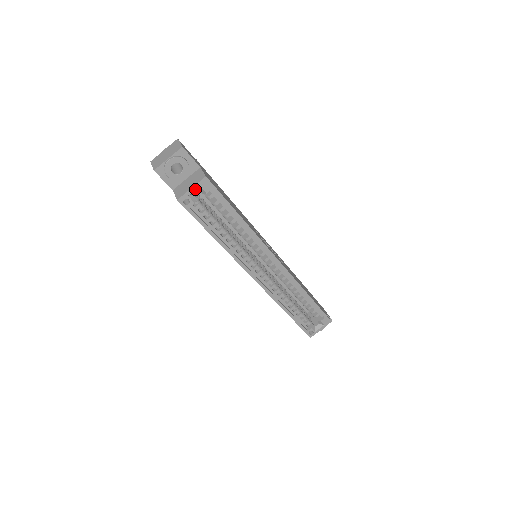
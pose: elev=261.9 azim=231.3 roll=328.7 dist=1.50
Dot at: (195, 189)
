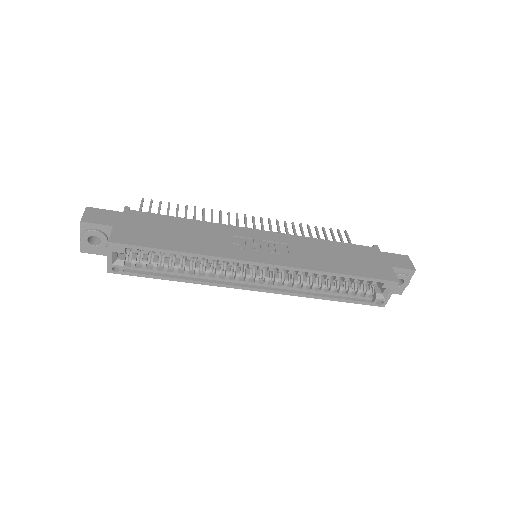
Dot at: (111, 256)
